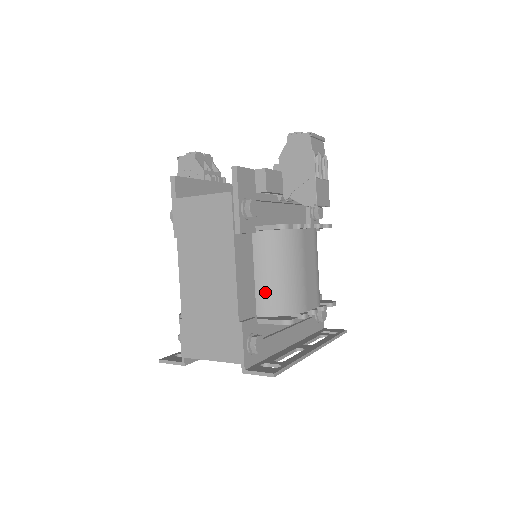
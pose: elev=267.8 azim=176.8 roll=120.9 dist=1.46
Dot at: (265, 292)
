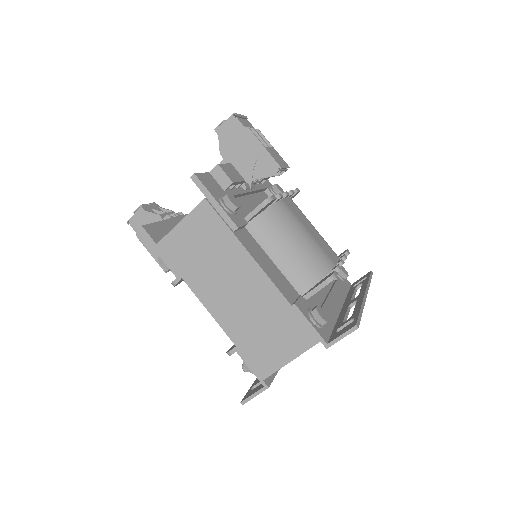
Dot at: (291, 271)
